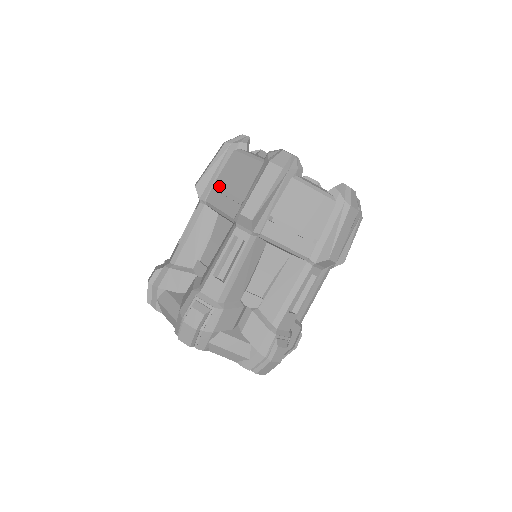
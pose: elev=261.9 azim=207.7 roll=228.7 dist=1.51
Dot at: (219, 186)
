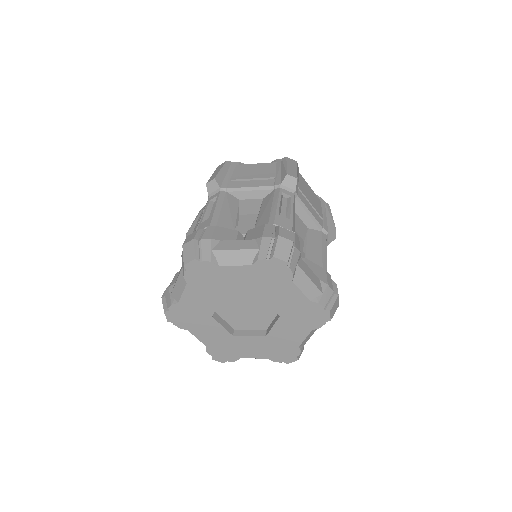
Dot at: occluded
